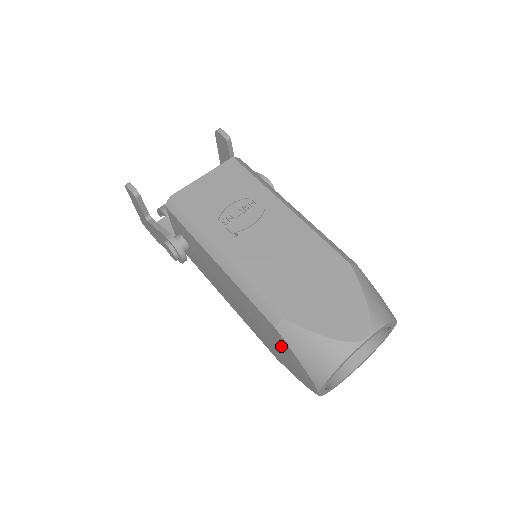
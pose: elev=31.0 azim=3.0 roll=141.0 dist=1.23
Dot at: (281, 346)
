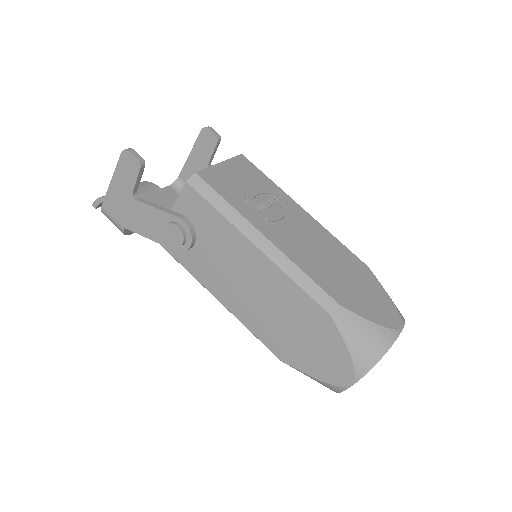
Dot at: (320, 338)
